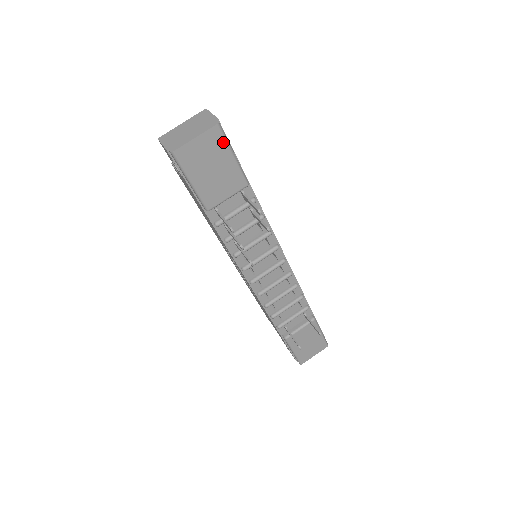
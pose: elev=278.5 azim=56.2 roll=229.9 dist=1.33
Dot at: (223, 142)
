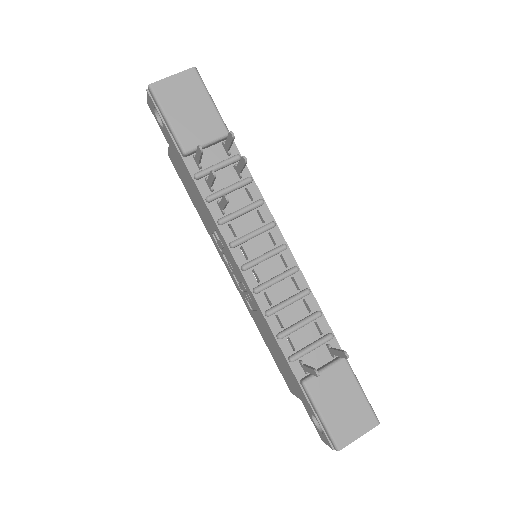
Dot at: (200, 85)
